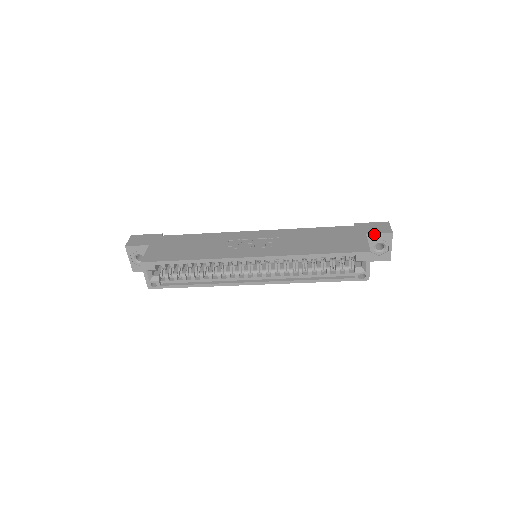
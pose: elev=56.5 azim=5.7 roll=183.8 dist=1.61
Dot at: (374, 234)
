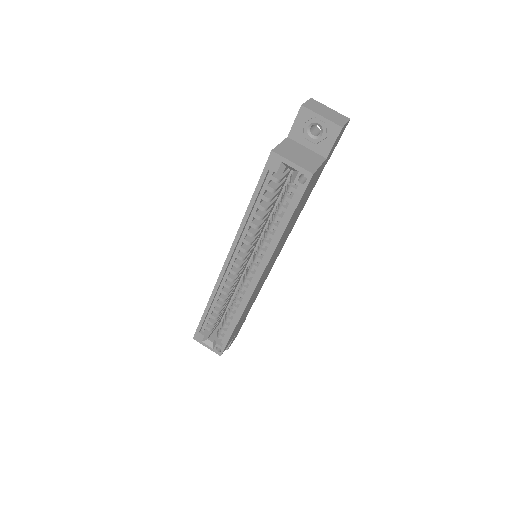
Dot at: (292, 128)
